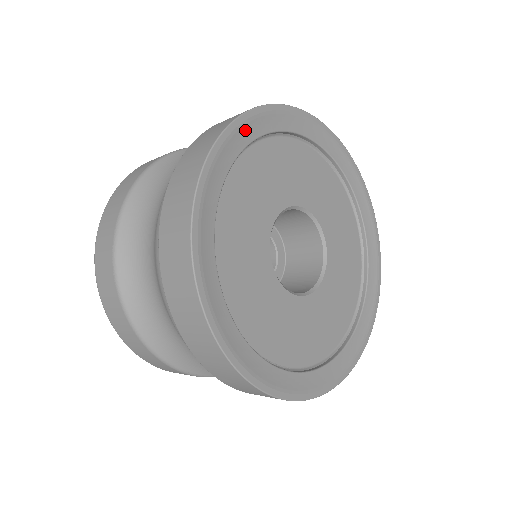
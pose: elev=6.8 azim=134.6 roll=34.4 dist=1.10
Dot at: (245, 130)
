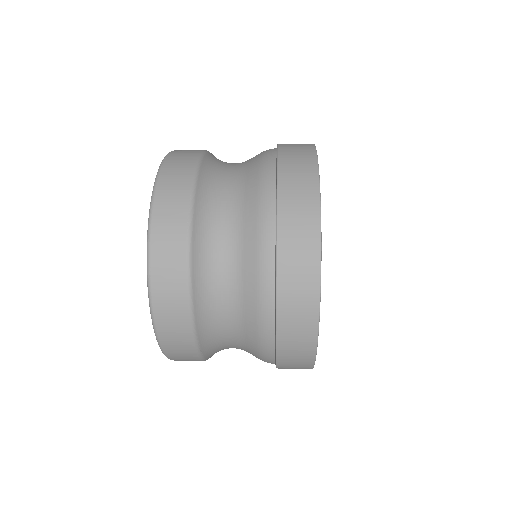
Dot at: occluded
